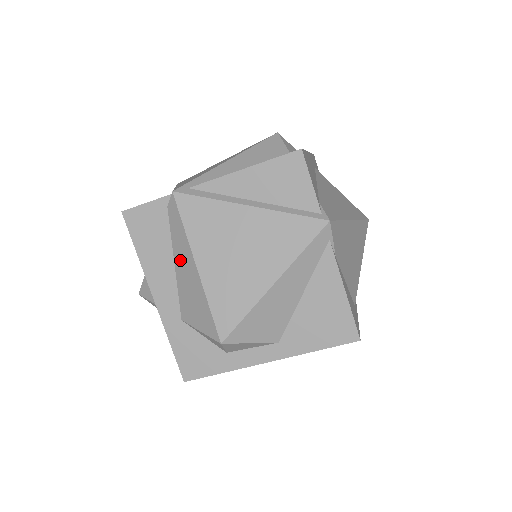
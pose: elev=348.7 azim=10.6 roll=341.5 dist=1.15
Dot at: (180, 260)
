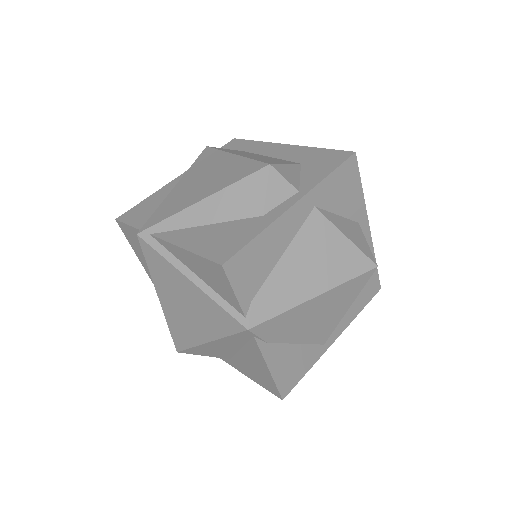
Dot at: occluded
